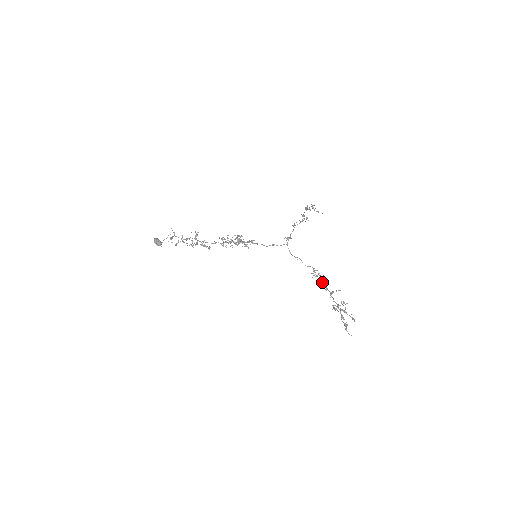
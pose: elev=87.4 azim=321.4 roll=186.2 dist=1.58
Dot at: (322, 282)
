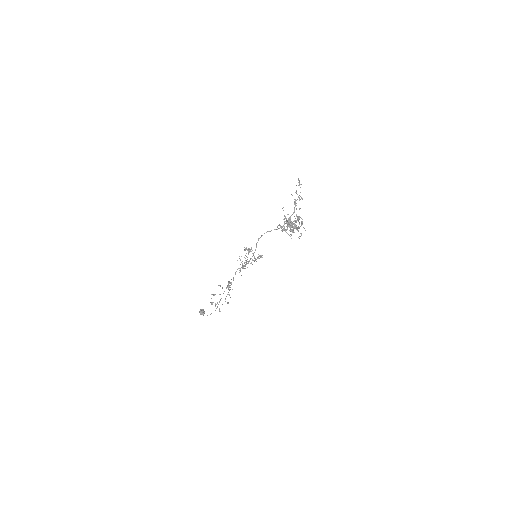
Dot at: occluded
